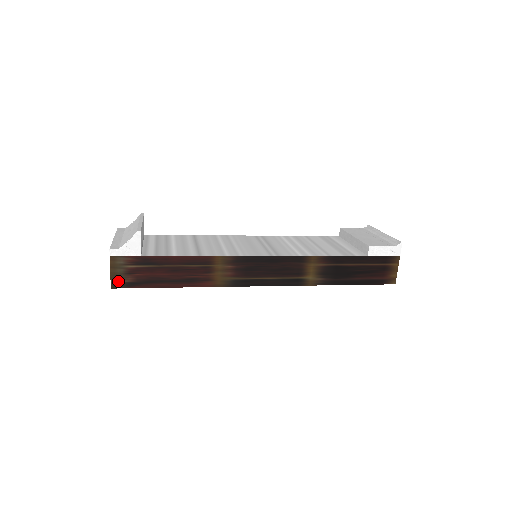
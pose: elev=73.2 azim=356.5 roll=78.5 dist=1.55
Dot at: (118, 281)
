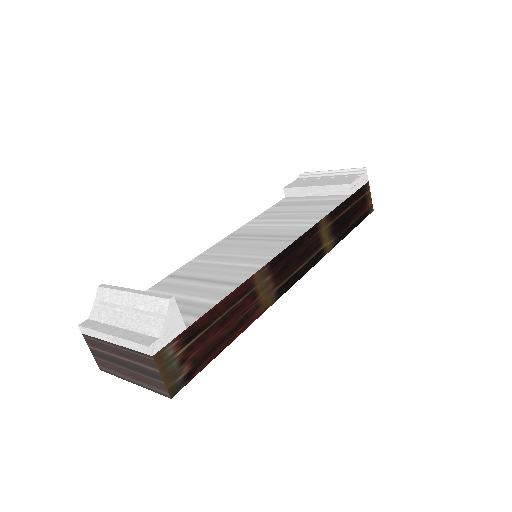
Dot at: (175, 382)
